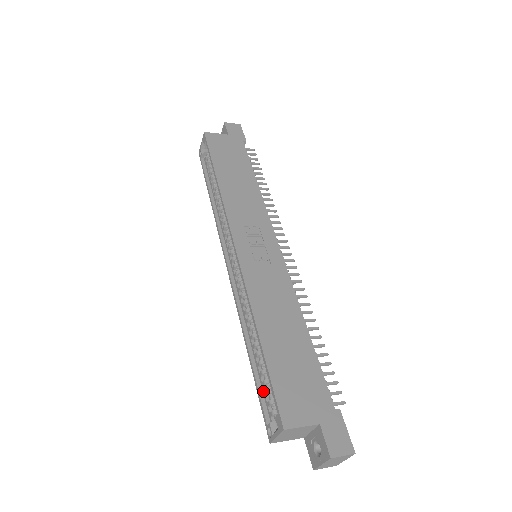
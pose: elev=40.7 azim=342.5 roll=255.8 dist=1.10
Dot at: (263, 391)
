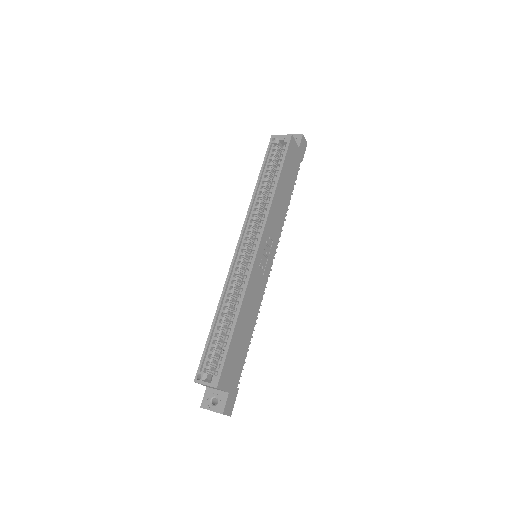
Dot at: (209, 349)
